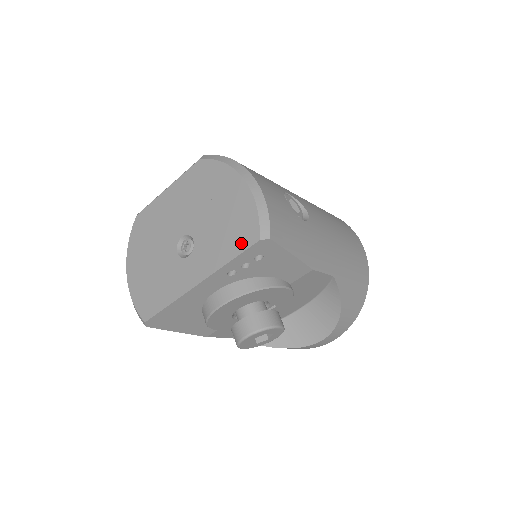
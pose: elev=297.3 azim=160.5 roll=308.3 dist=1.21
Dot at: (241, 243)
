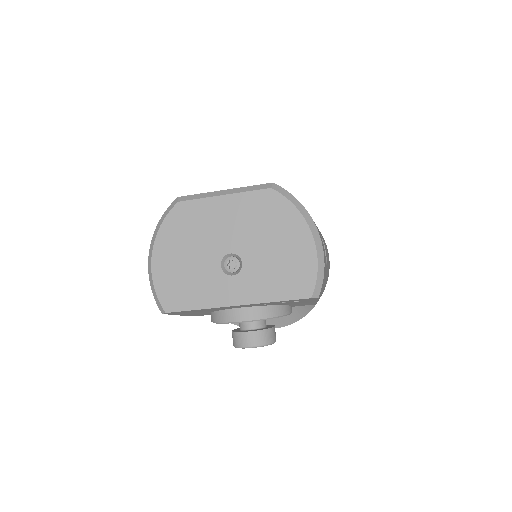
Dot at: (293, 292)
